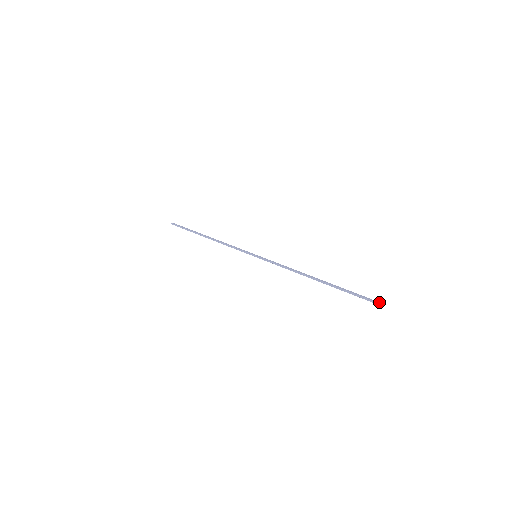
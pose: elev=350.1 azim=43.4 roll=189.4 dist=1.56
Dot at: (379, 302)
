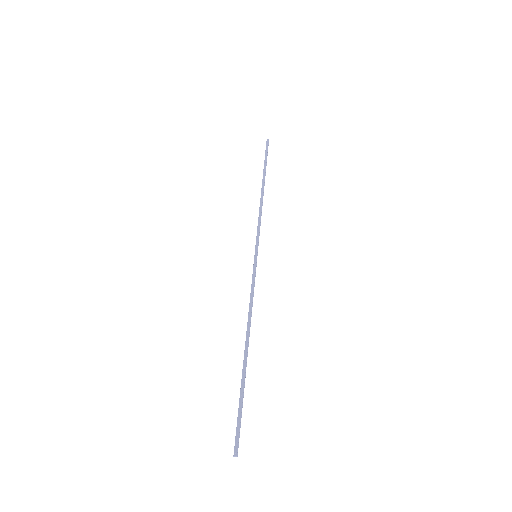
Dot at: (236, 447)
